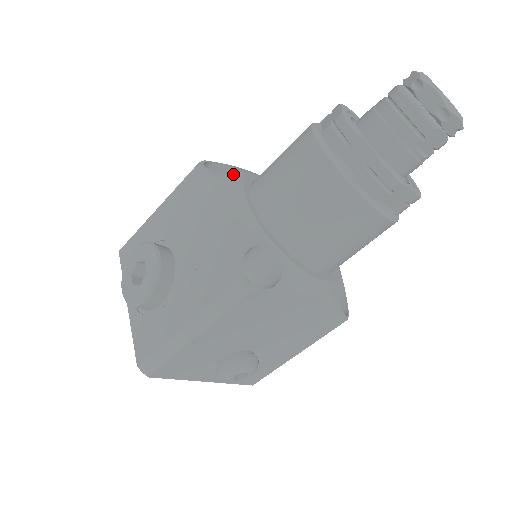
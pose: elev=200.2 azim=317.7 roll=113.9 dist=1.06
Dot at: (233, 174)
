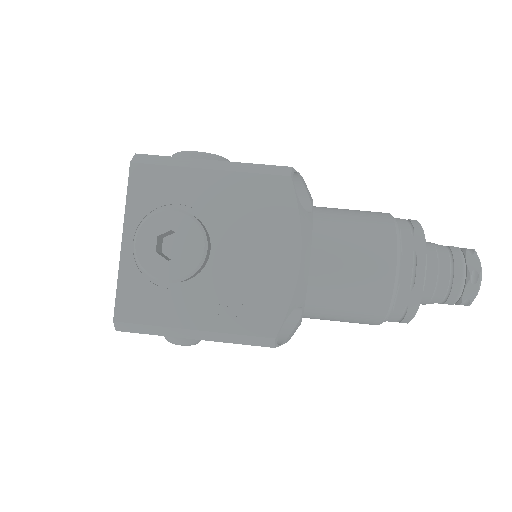
Dot at: (299, 189)
